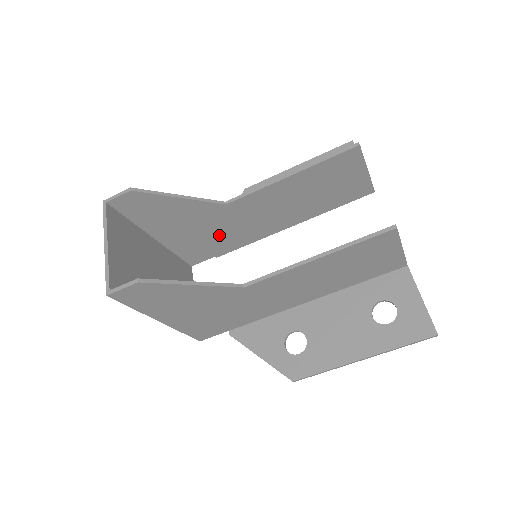
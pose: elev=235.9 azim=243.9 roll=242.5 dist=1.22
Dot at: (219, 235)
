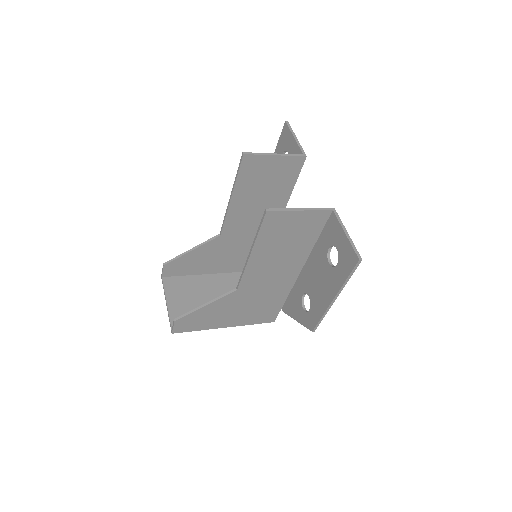
Dot at: (245, 248)
